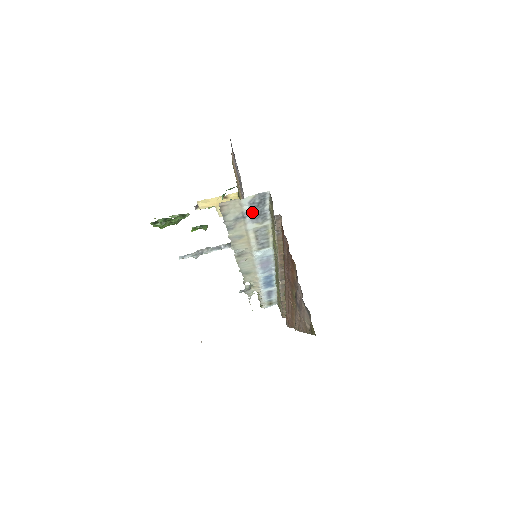
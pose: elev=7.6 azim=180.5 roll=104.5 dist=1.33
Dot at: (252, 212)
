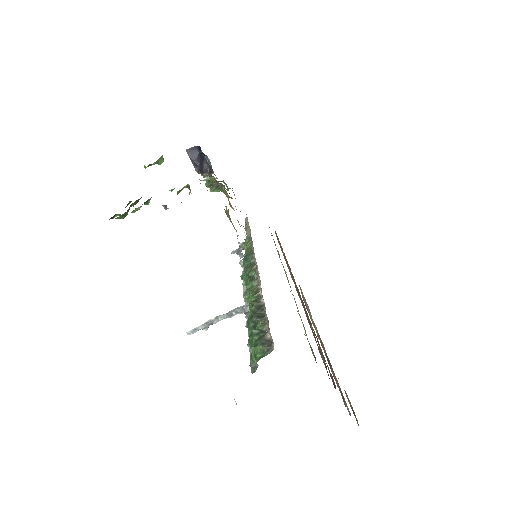
Dot at: occluded
